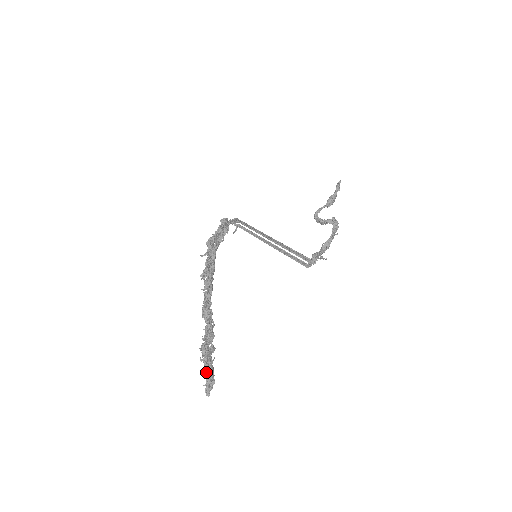
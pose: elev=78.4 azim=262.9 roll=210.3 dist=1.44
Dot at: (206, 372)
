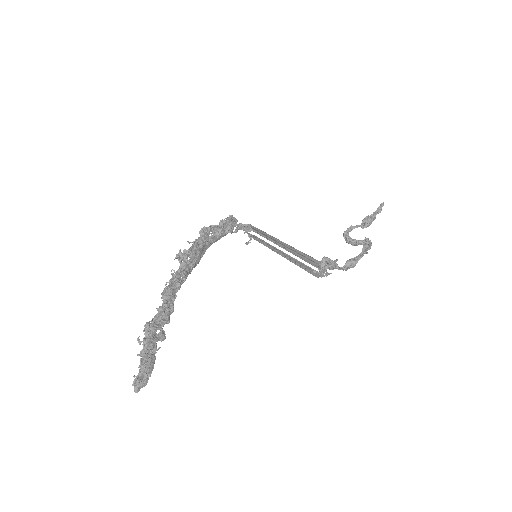
Dot at: (141, 359)
